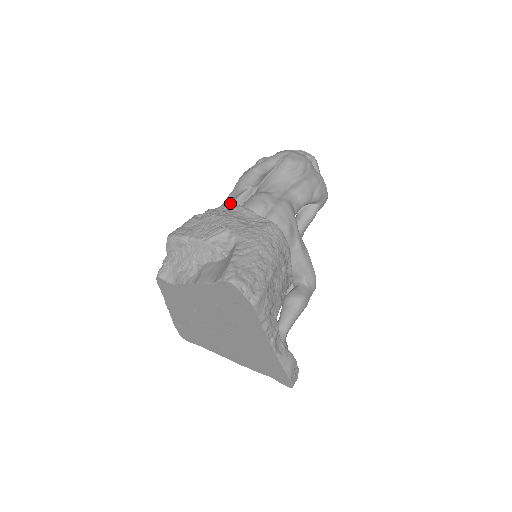
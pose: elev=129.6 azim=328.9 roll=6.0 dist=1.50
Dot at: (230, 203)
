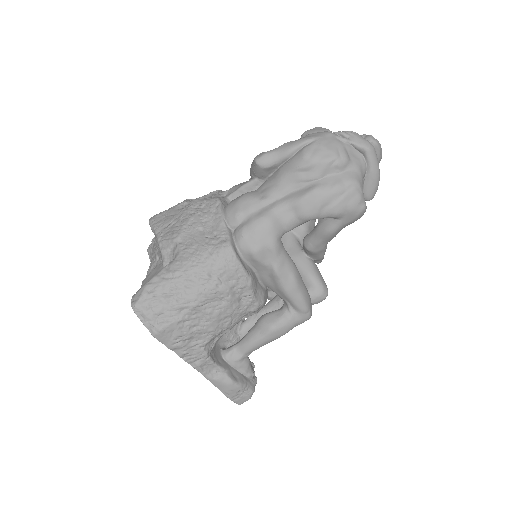
Dot at: (231, 191)
